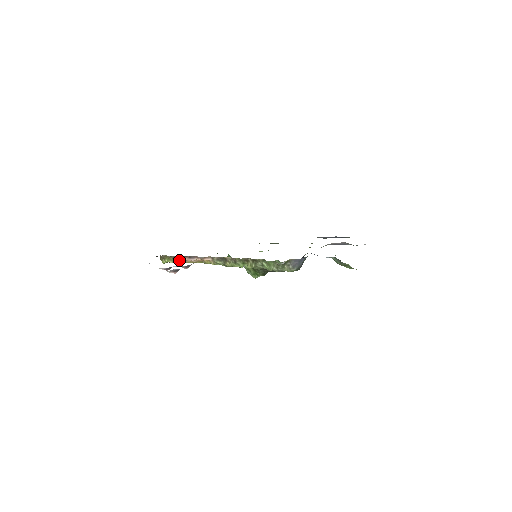
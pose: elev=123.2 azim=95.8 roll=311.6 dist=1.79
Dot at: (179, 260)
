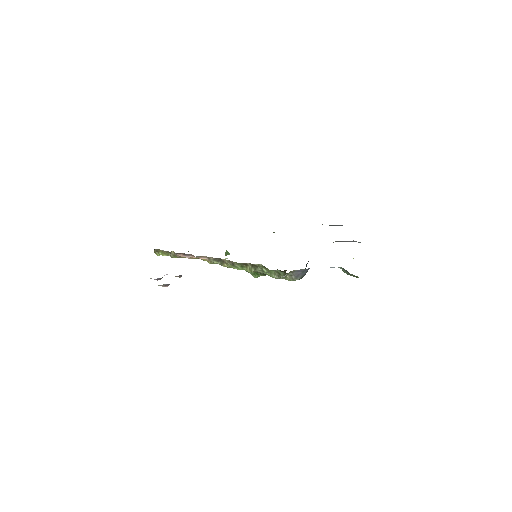
Dot at: (173, 255)
